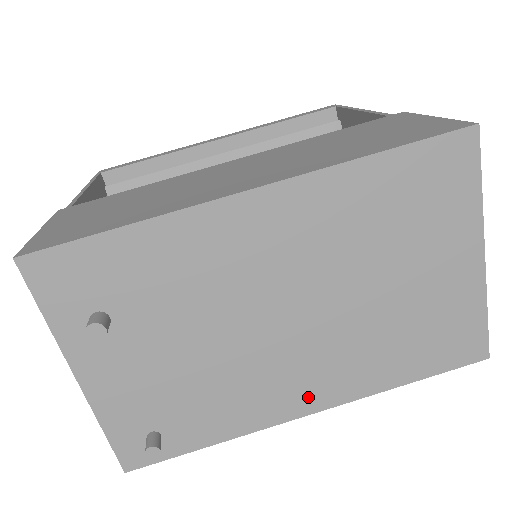
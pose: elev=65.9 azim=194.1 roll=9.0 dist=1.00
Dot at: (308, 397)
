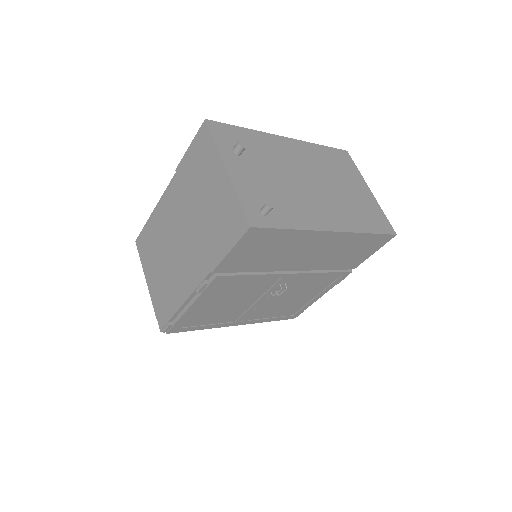
Dot at: (330, 222)
